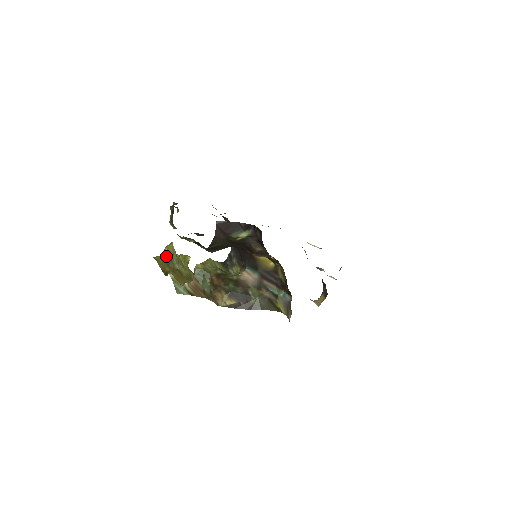
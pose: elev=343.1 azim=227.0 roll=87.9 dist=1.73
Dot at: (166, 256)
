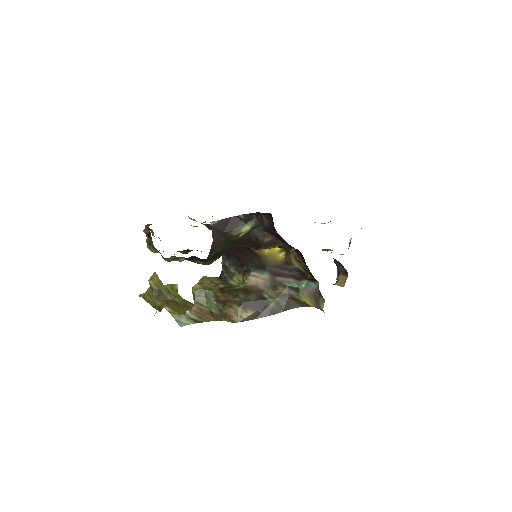
Dot at: (153, 289)
